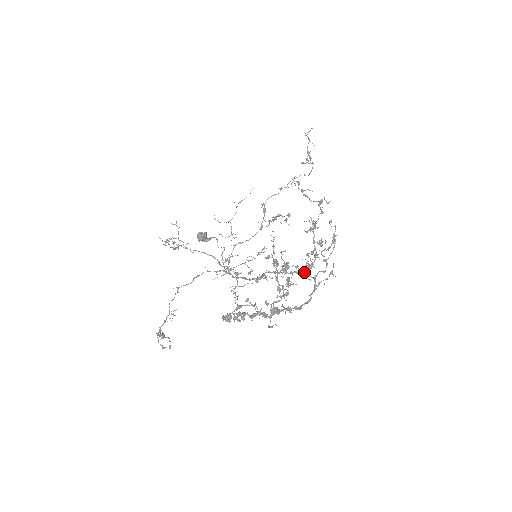
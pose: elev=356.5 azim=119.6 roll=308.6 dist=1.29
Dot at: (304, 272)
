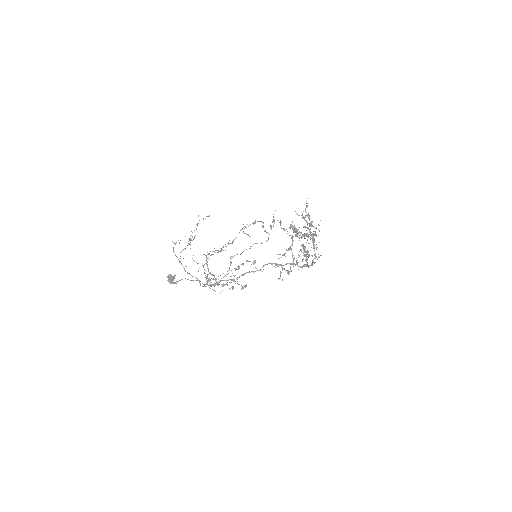
Dot at: (288, 273)
